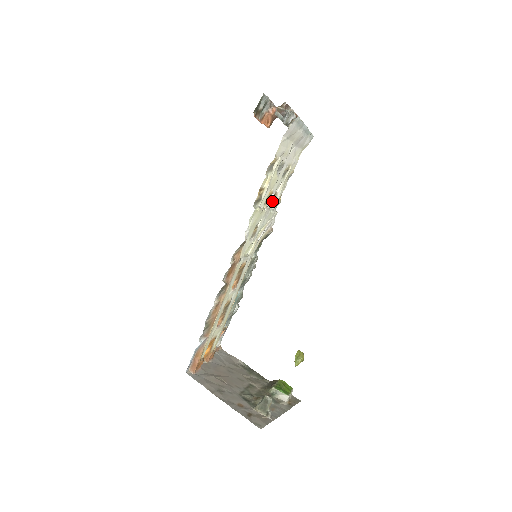
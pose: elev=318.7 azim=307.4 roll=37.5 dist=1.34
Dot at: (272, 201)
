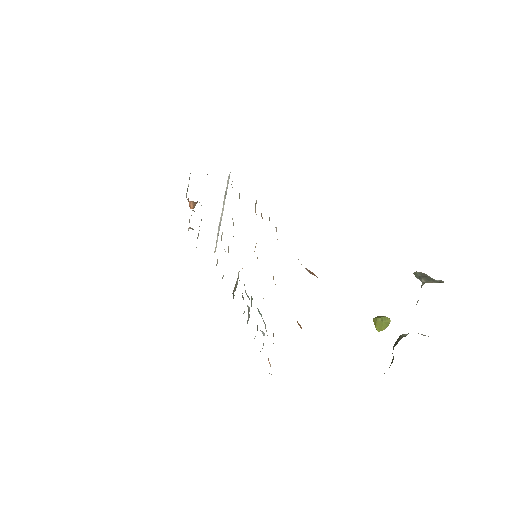
Dot at: occluded
